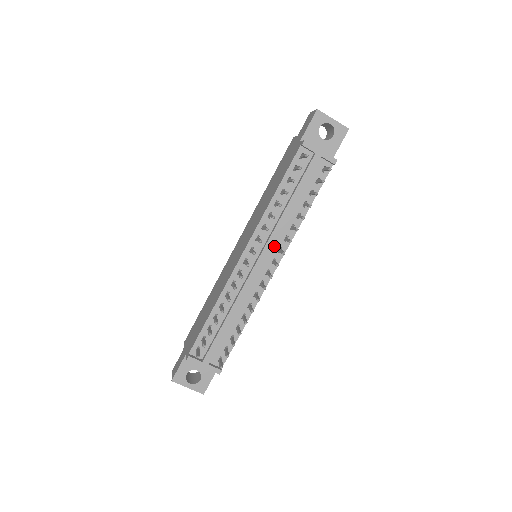
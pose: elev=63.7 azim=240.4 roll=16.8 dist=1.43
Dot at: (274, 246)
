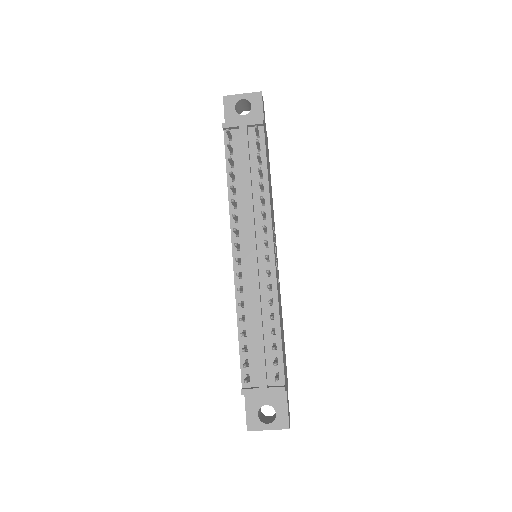
Dot at: (258, 231)
